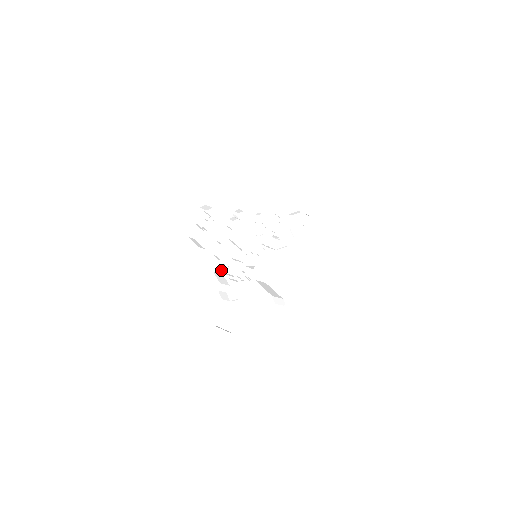
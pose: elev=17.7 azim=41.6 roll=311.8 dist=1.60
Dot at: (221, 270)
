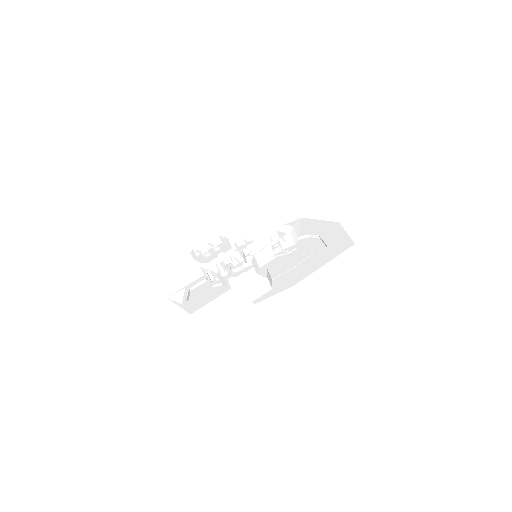
Dot at: (213, 269)
